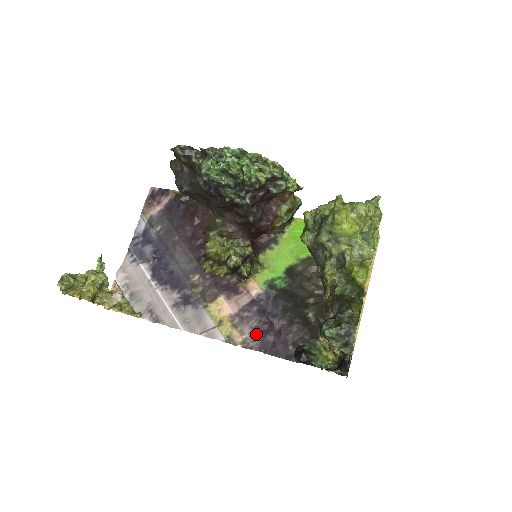
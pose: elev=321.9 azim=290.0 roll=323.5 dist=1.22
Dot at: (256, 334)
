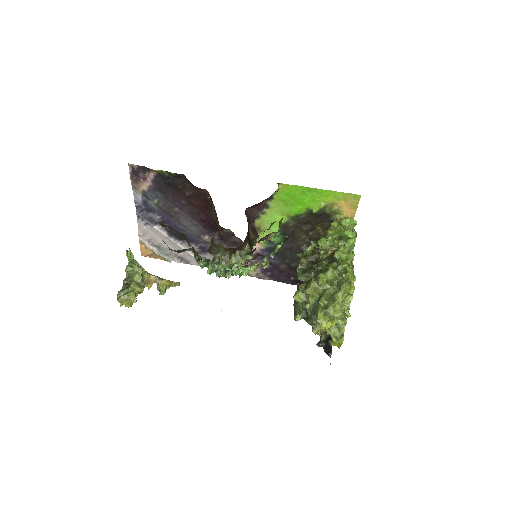
Dot at: (265, 271)
